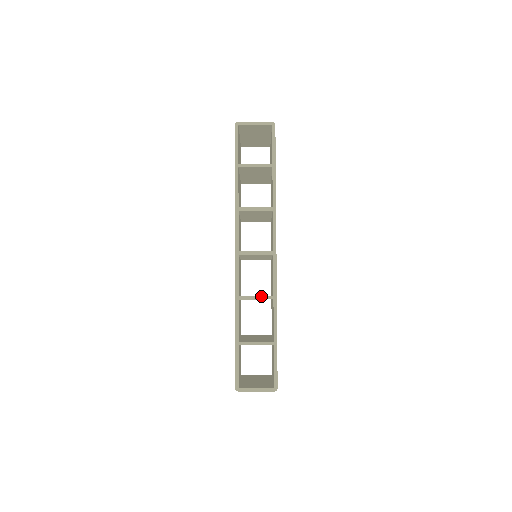
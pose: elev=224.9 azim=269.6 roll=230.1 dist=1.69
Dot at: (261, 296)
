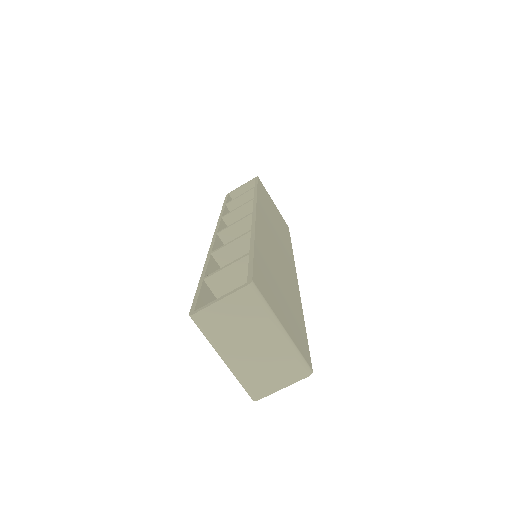
Dot at: (237, 238)
